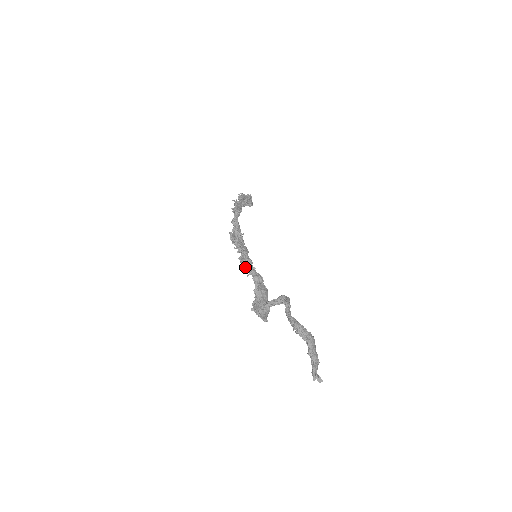
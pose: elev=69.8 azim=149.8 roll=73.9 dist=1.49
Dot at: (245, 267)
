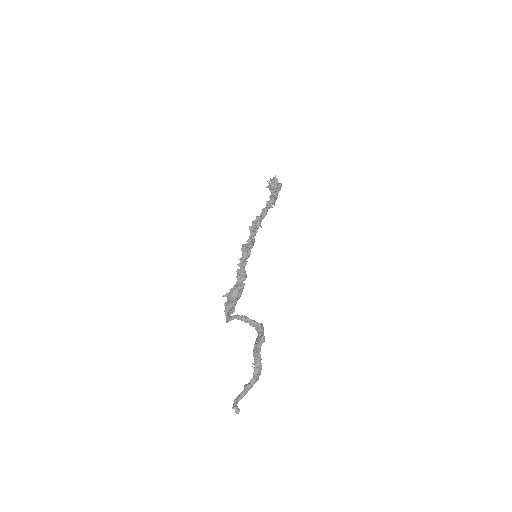
Dot at: (243, 258)
